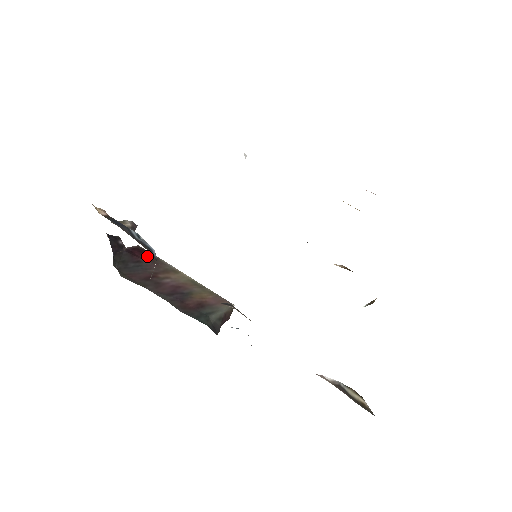
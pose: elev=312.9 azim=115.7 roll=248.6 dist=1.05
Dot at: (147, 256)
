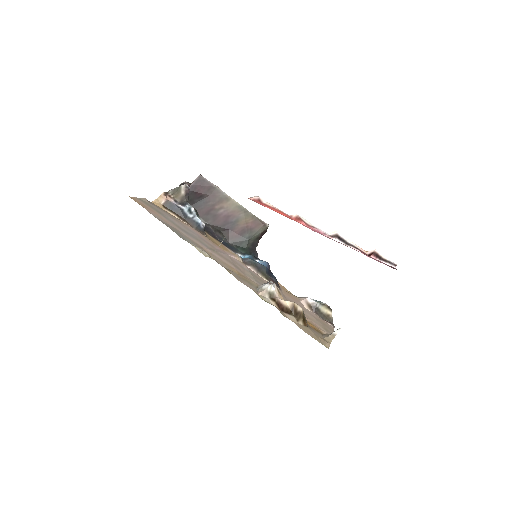
Dot at: (206, 188)
